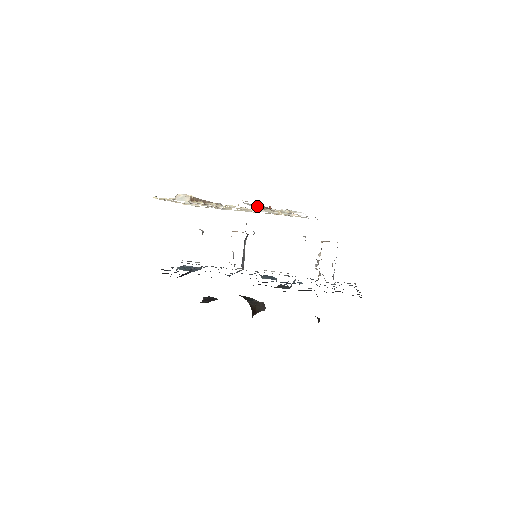
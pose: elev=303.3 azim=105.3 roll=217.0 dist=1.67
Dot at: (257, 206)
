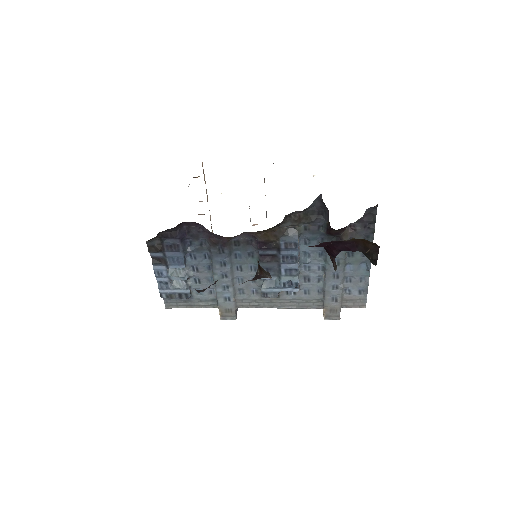
Dot at: occluded
